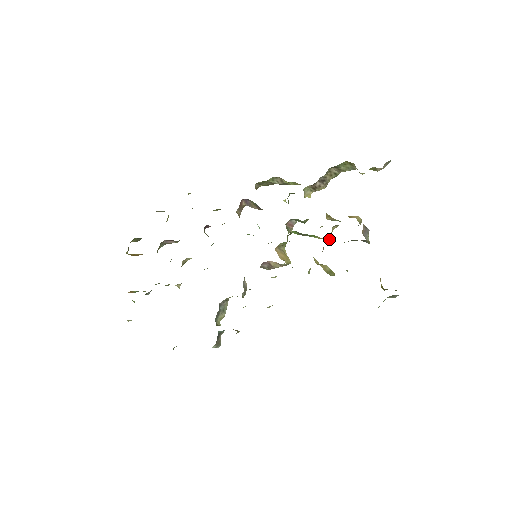
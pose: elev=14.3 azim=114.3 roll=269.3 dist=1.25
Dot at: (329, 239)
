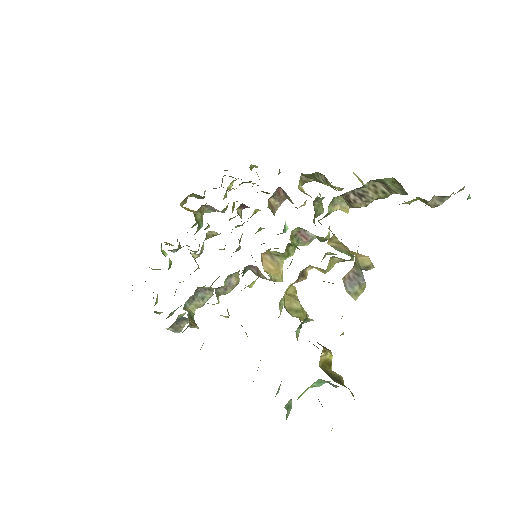
Dot at: (322, 271)
